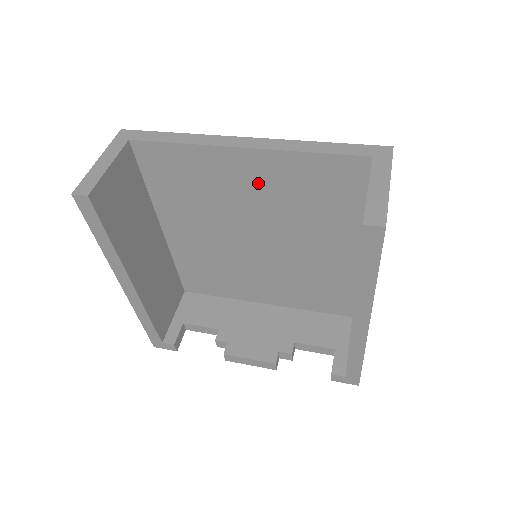
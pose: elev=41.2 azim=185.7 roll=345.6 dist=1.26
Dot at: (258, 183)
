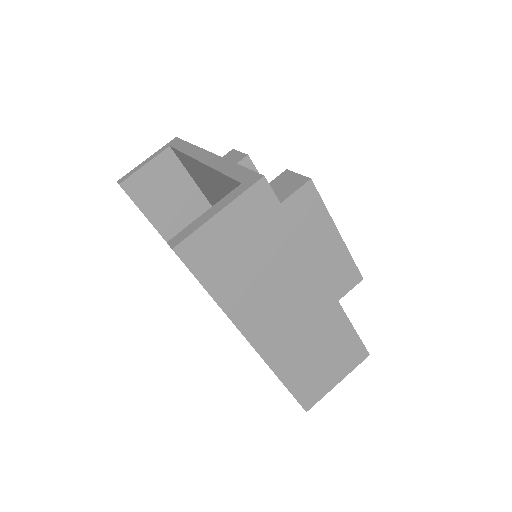
Dot at: (221, 192)
